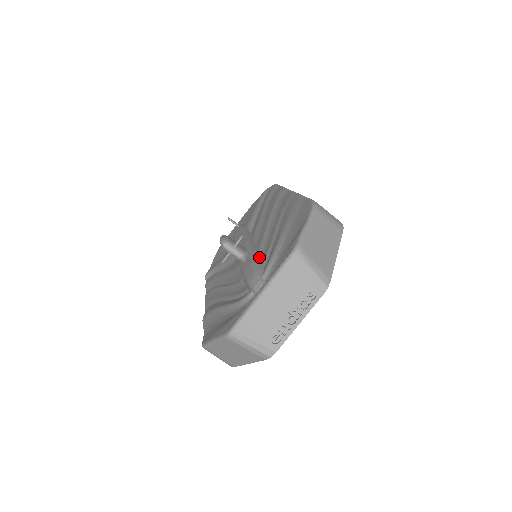
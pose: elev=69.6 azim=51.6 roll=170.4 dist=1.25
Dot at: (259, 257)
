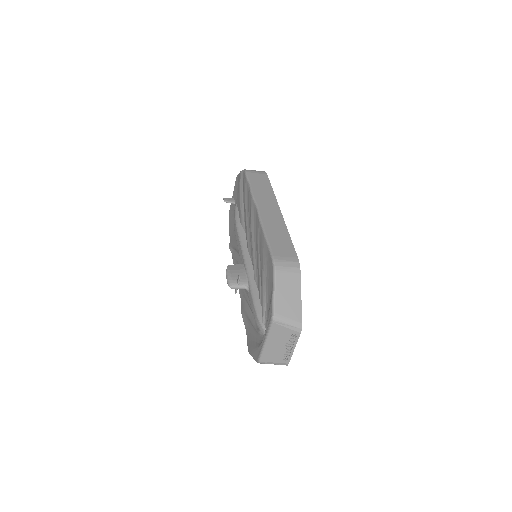
Dot at: (256, 290)
